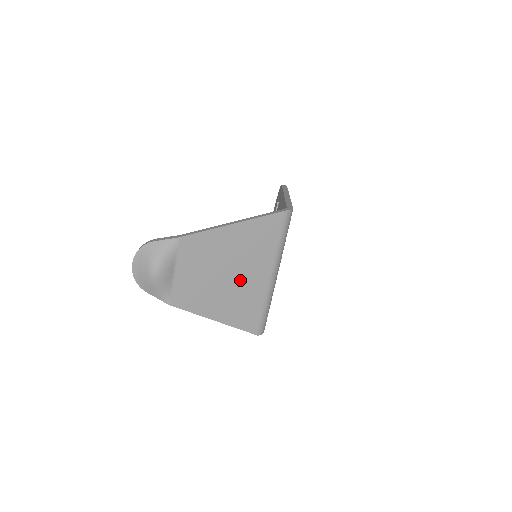
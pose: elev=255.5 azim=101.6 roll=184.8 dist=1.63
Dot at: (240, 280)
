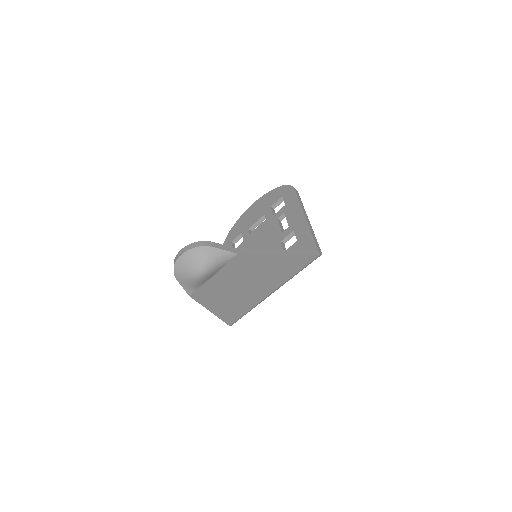
Dot at: (251, 290)
